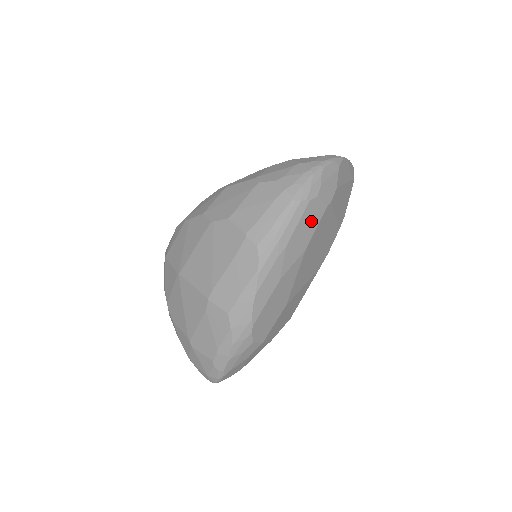
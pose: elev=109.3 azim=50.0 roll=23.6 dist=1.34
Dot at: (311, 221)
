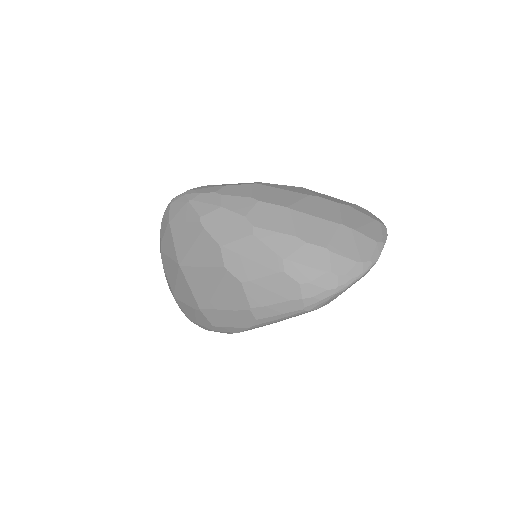
Dot at: occluded
